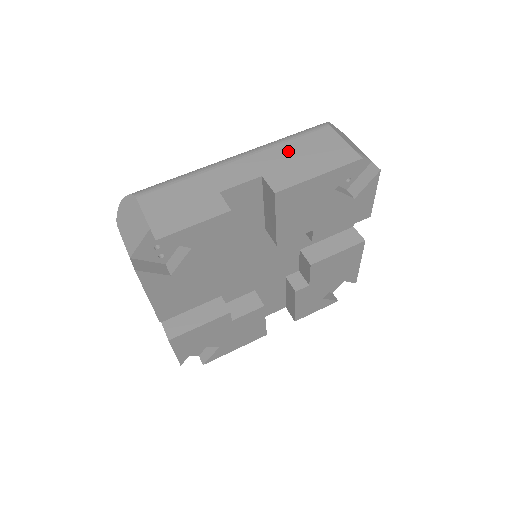
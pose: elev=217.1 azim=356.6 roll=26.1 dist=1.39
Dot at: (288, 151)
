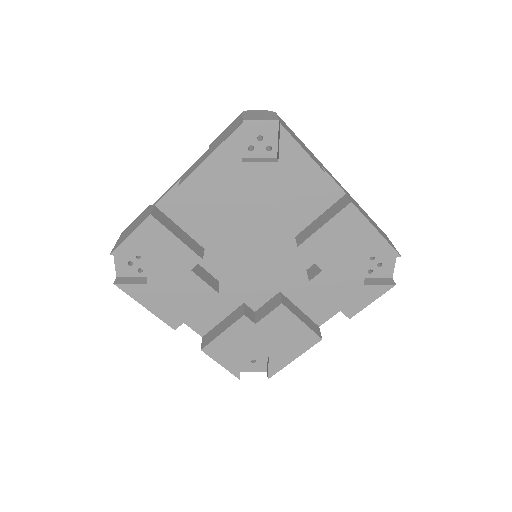
Dot at: (363, 210)
